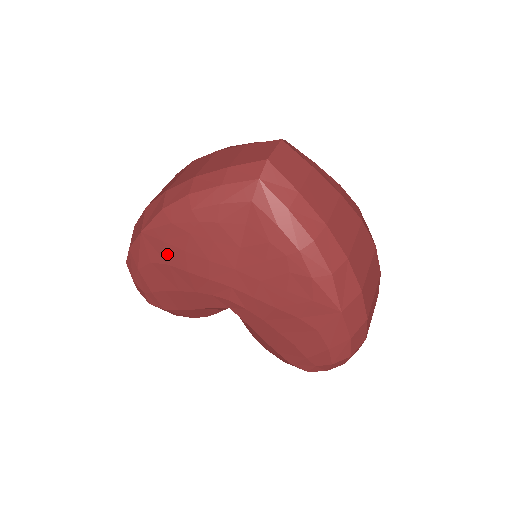
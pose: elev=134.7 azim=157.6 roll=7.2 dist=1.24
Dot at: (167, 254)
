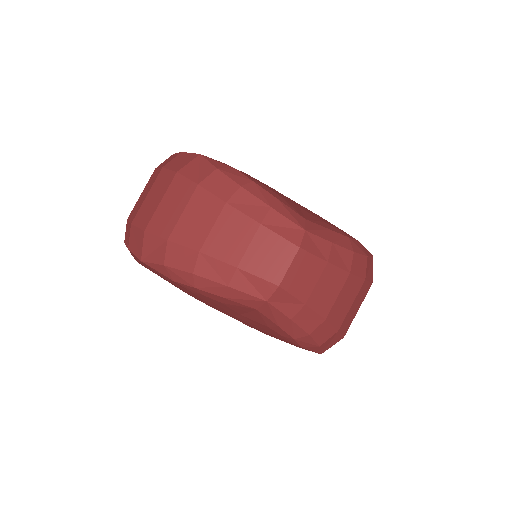
Dot at: (168, 281)
